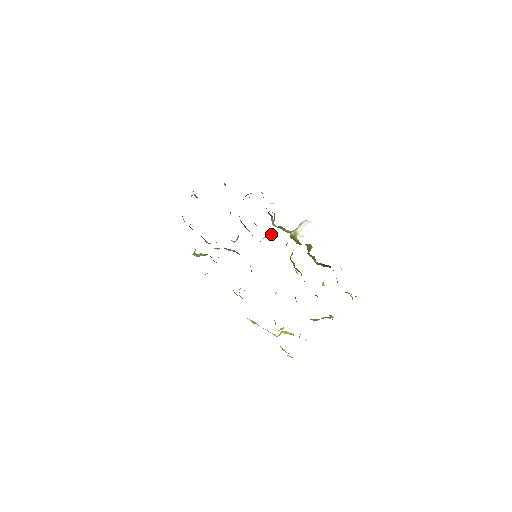
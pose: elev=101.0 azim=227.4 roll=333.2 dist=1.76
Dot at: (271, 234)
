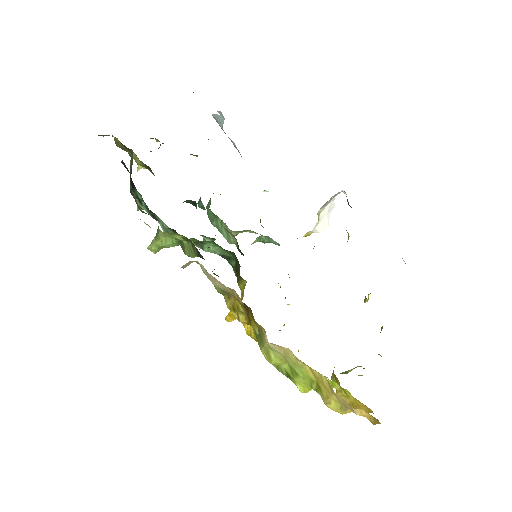
Dot at: (264, 237)
